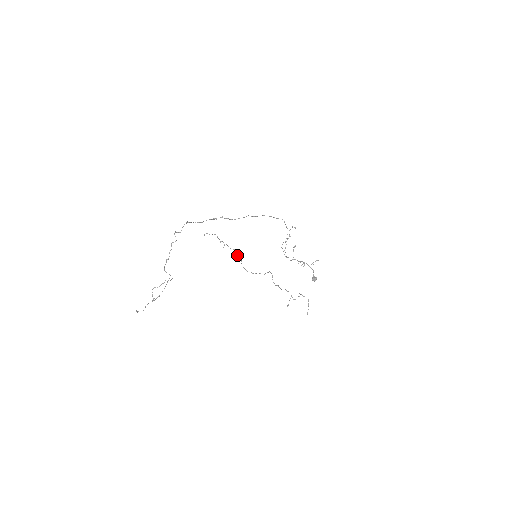
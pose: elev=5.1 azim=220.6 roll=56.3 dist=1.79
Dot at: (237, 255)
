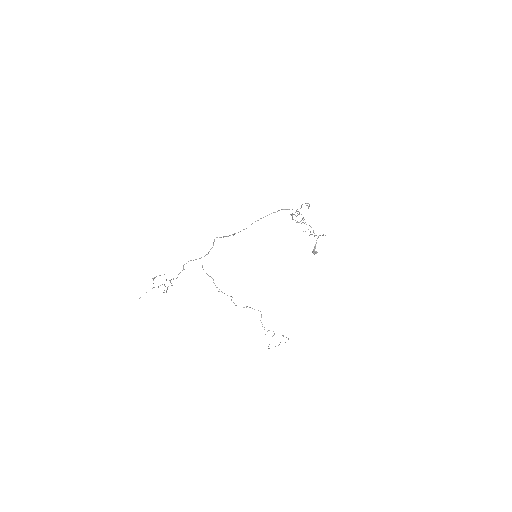
Dot at: (231, 300)
